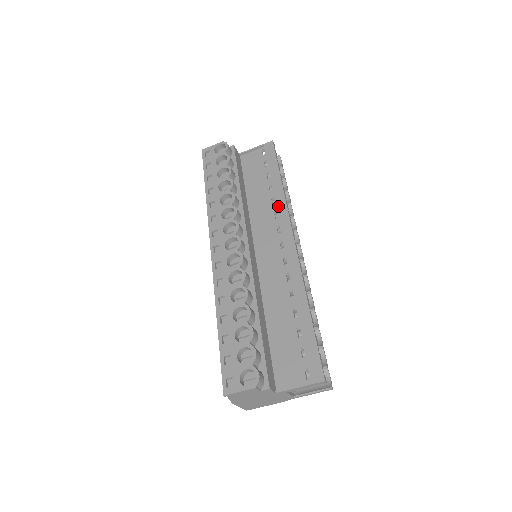
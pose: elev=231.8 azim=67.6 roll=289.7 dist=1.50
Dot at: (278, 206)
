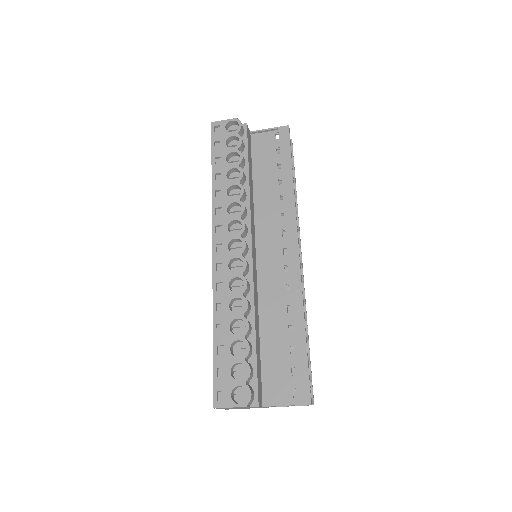
Dot at: (286, 206)
